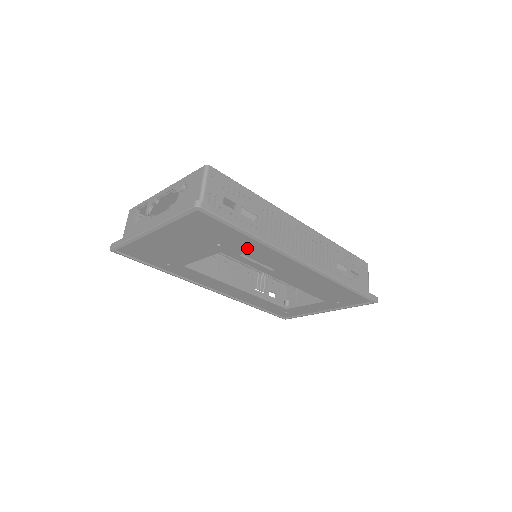
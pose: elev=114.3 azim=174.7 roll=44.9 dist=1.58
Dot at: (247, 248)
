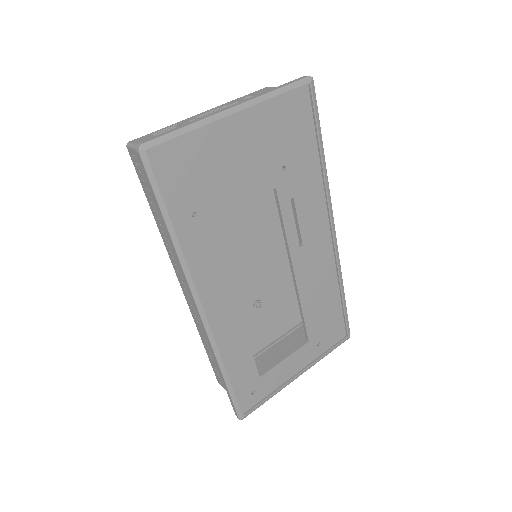
Dot at: (304, 184)
